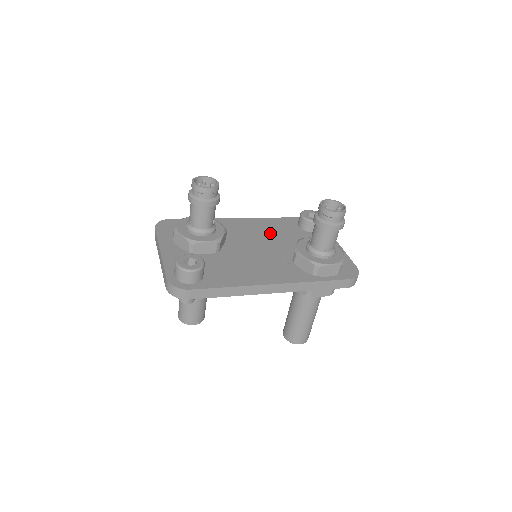
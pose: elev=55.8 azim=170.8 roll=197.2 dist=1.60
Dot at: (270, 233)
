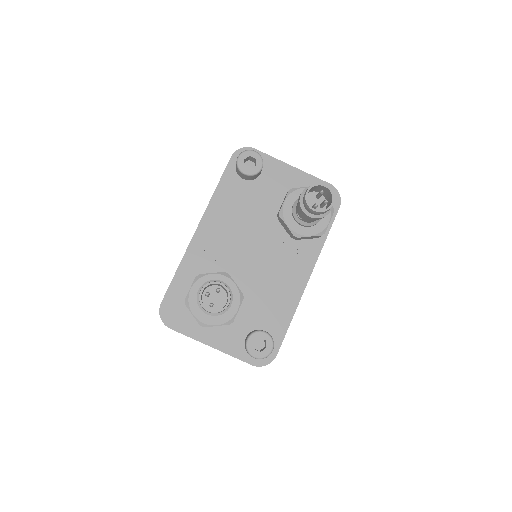
Dot at: (239, 220)
